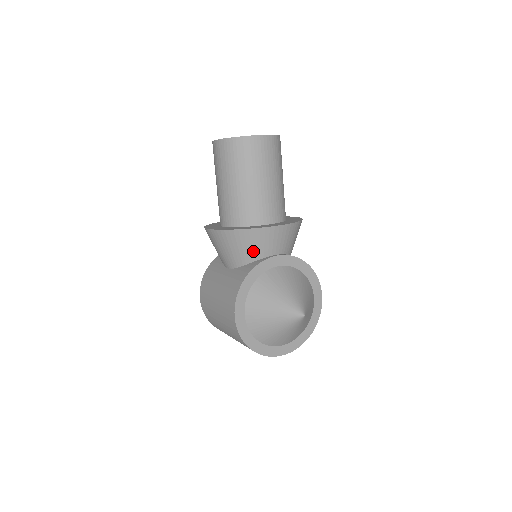
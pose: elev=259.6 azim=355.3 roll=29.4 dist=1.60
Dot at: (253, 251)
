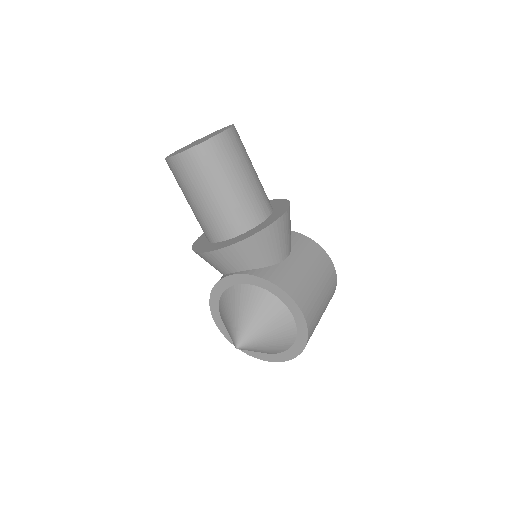
Dot at: (215, 268)
